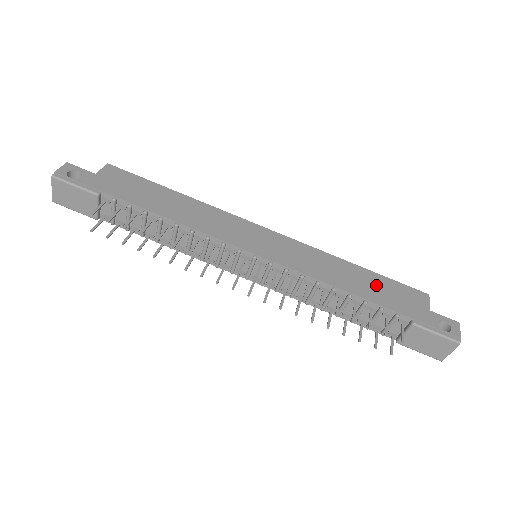
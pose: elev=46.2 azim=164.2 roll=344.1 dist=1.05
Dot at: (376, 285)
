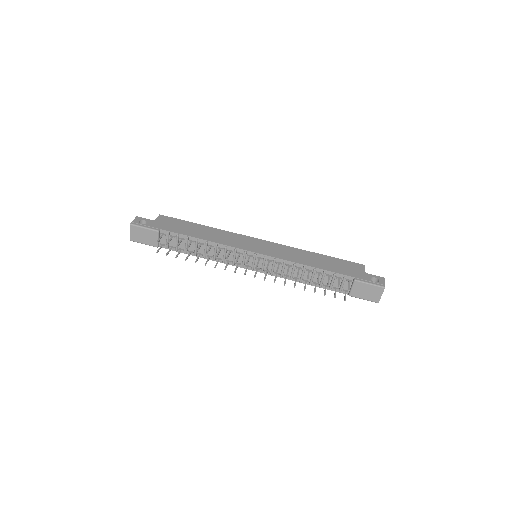
Dot at: (331, 262)
